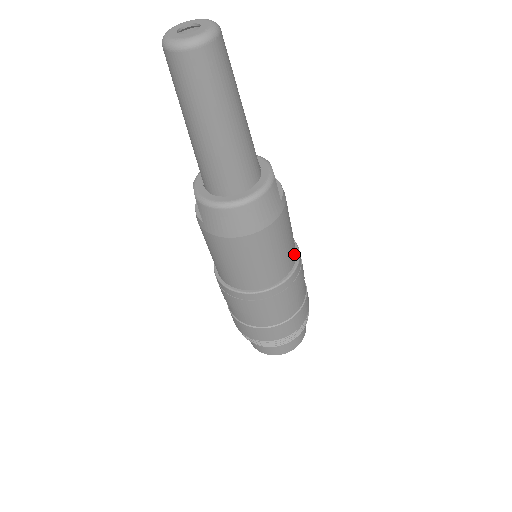
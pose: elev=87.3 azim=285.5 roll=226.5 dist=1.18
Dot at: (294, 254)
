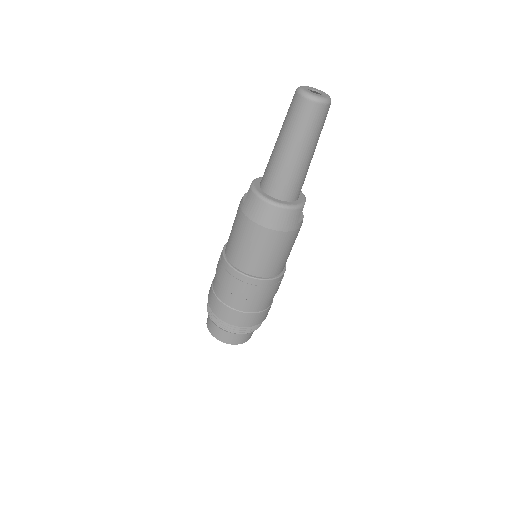
Dot at: (281, 269)
